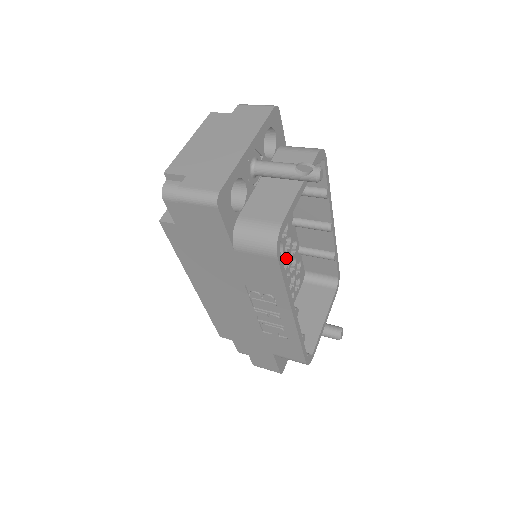
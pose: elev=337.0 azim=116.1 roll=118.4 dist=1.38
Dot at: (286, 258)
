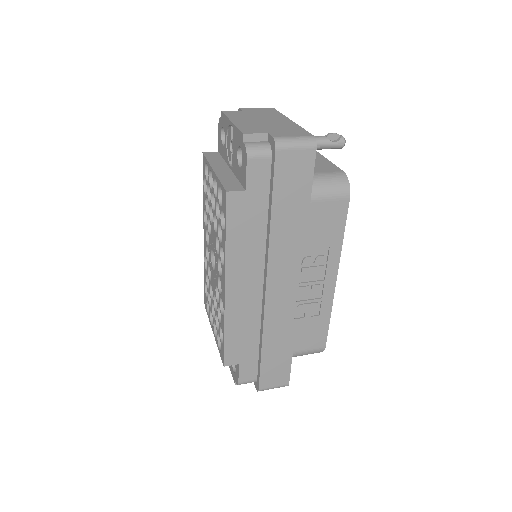
Dot at: occluded
